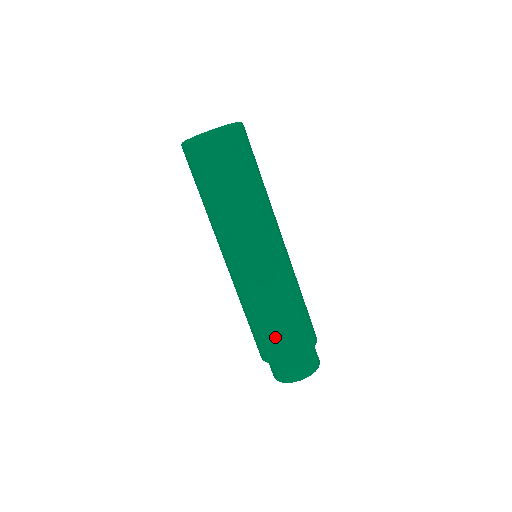
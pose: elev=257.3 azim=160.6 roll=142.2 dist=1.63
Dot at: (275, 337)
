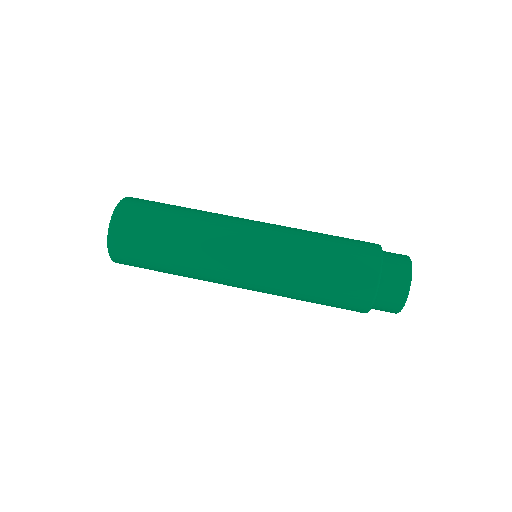
Dot at: (346, 260)
